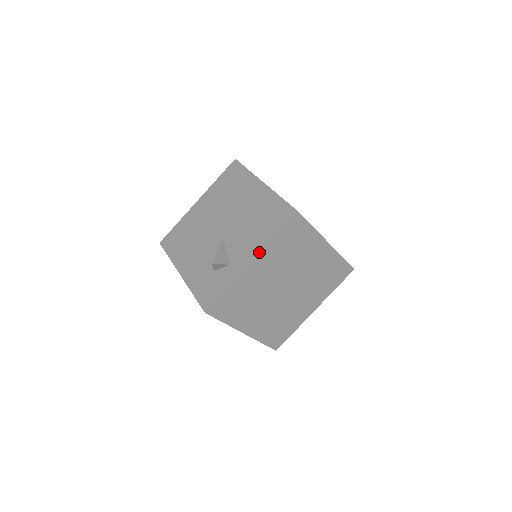
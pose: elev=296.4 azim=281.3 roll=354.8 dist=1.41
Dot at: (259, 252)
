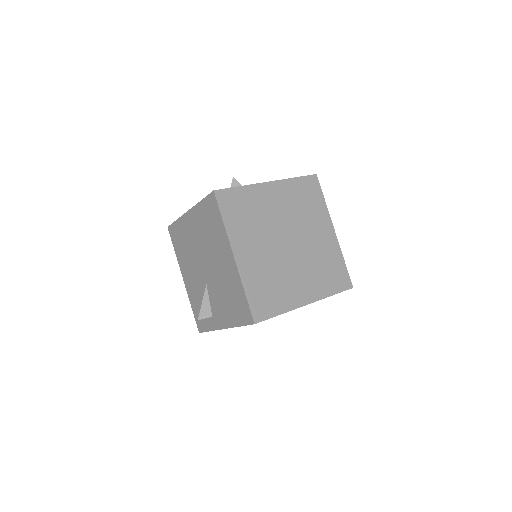
Dot at: (278, 180)
